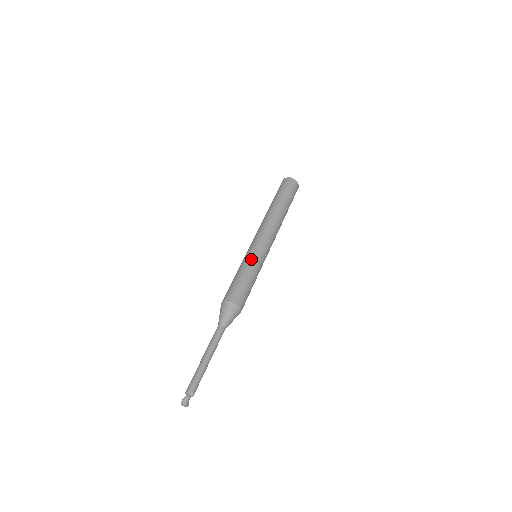
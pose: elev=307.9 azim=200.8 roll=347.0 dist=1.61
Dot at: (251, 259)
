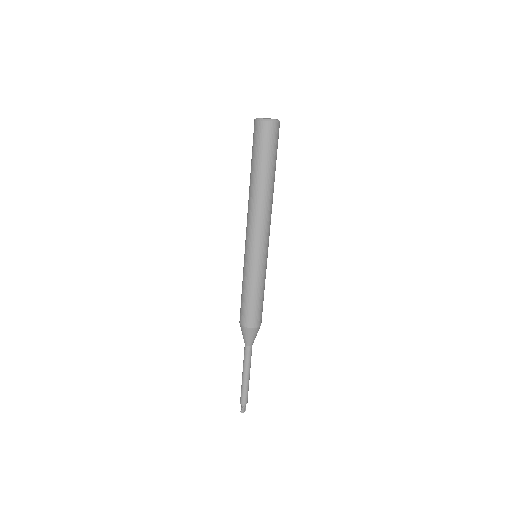
Dot at: (256, 274)
